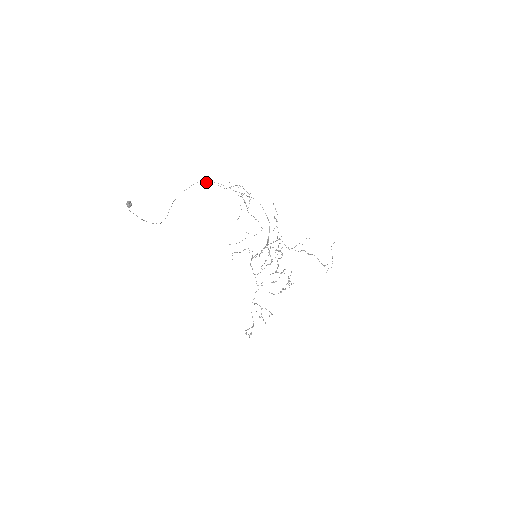
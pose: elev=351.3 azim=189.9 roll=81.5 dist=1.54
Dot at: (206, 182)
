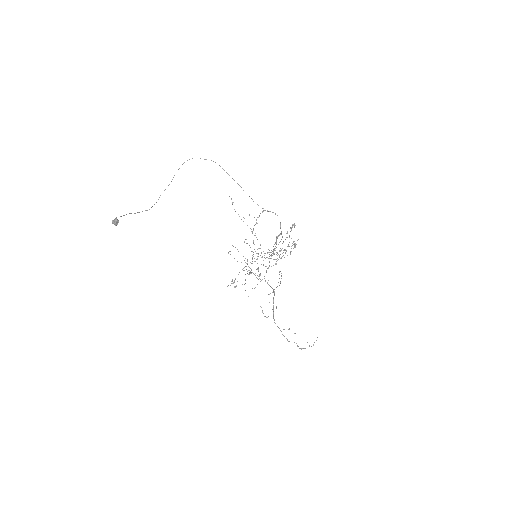
Dot at: occluded
